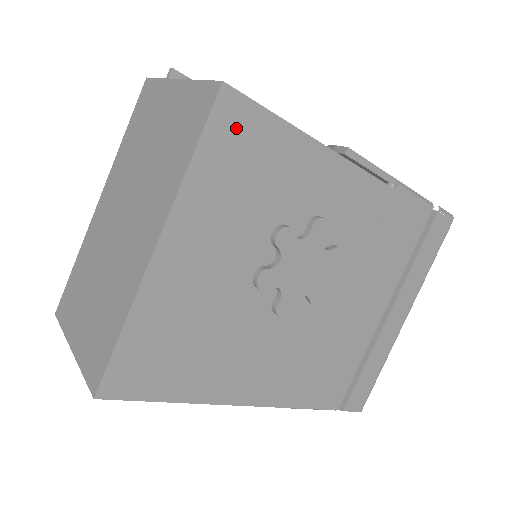
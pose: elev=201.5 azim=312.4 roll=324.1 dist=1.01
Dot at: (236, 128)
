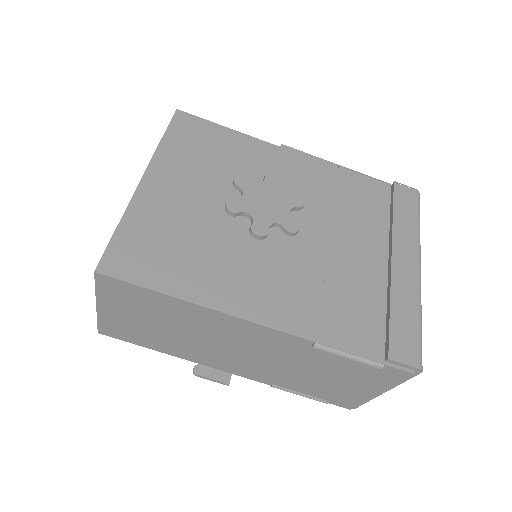
Dot at: (190, 128)
